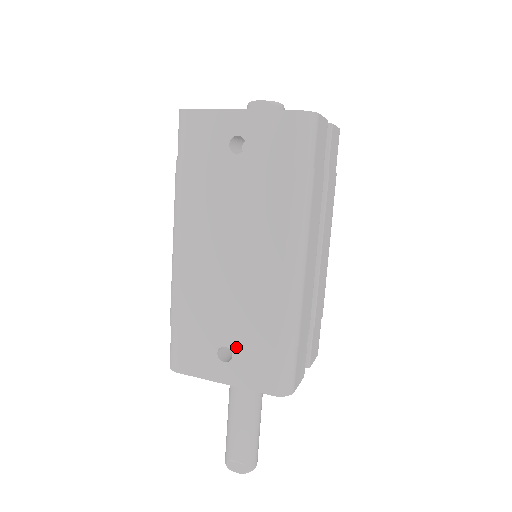
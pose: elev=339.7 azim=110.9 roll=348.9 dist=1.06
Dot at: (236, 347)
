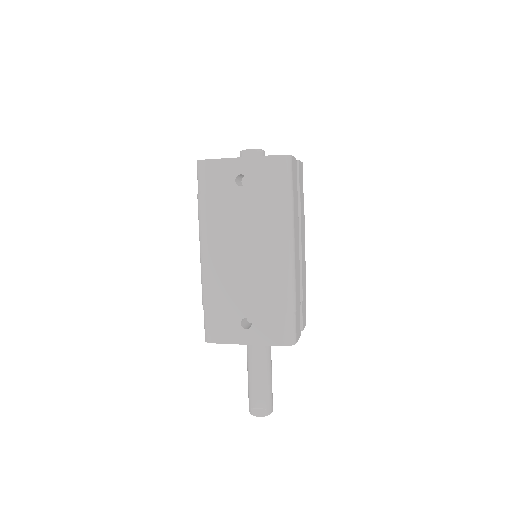
Dot at: (254, 317)
